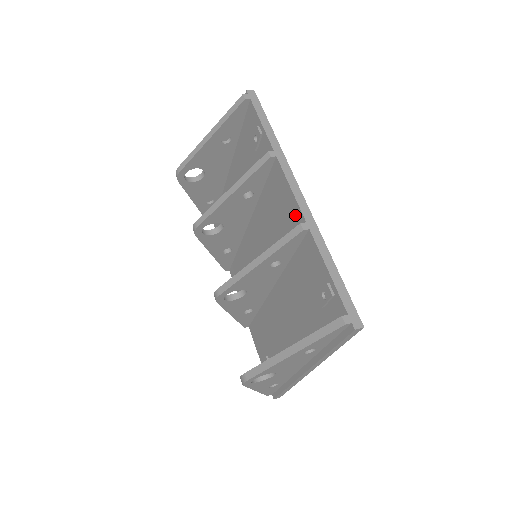
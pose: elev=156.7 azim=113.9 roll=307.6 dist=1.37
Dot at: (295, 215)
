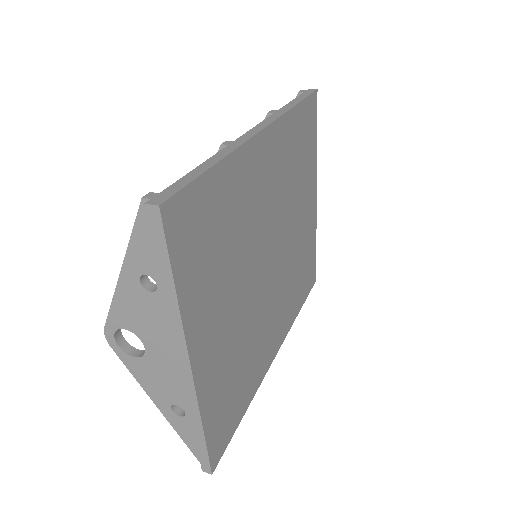
Dot at: occluded
